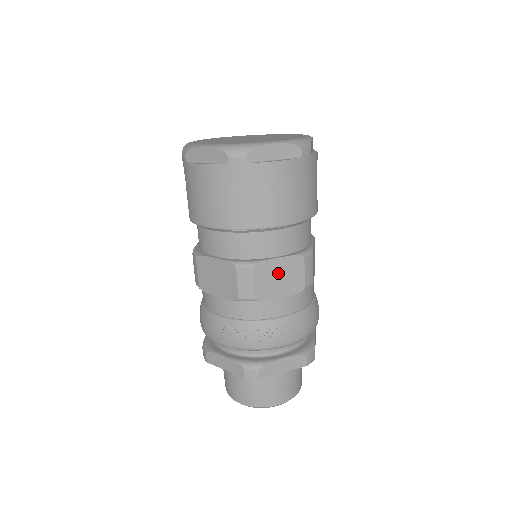
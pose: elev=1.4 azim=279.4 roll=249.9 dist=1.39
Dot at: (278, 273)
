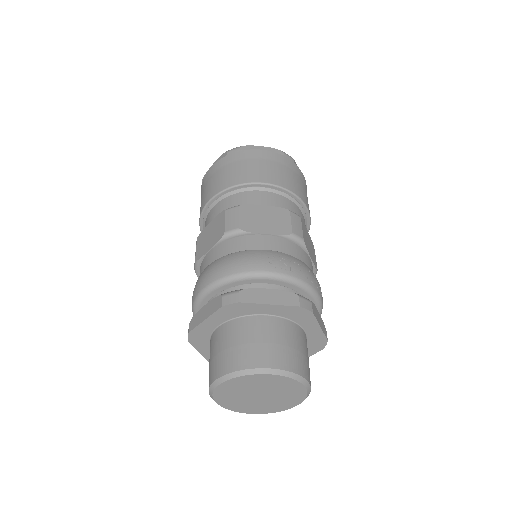
Dot at: (308, 240)
